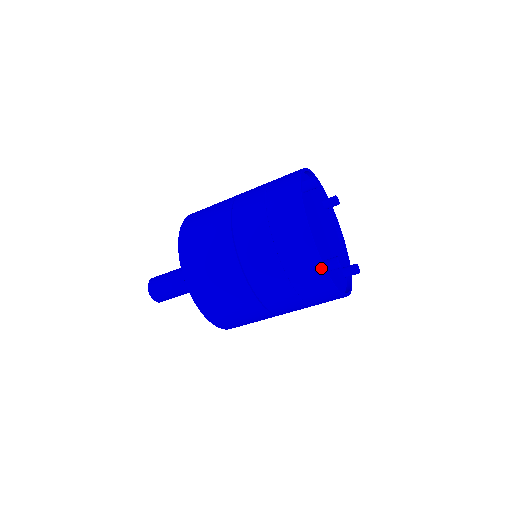
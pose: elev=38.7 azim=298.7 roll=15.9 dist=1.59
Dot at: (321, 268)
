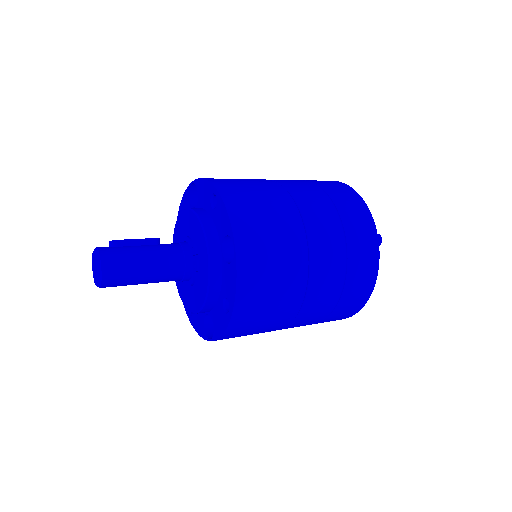
Dot at: occluded
